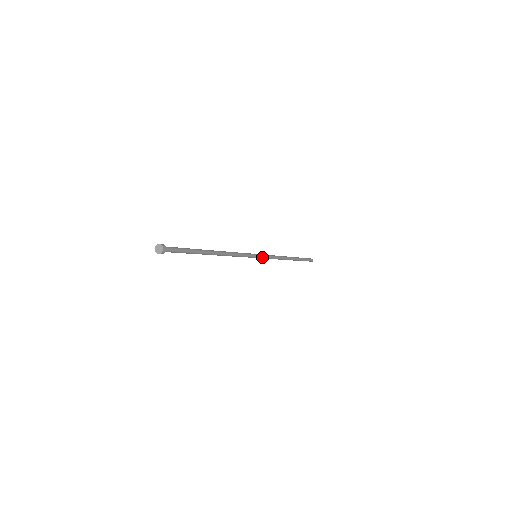
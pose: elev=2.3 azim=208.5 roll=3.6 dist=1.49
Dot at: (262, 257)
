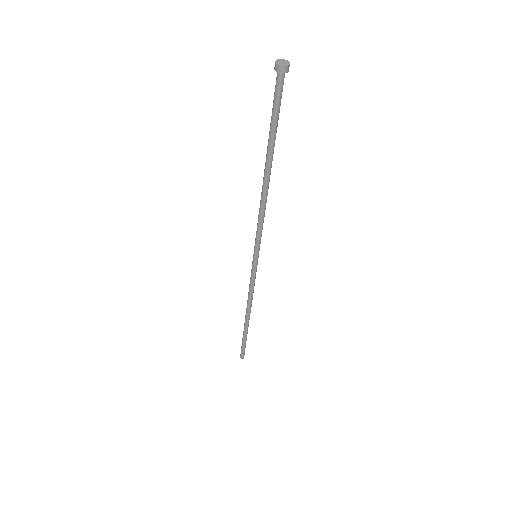
Dot at: occluded
